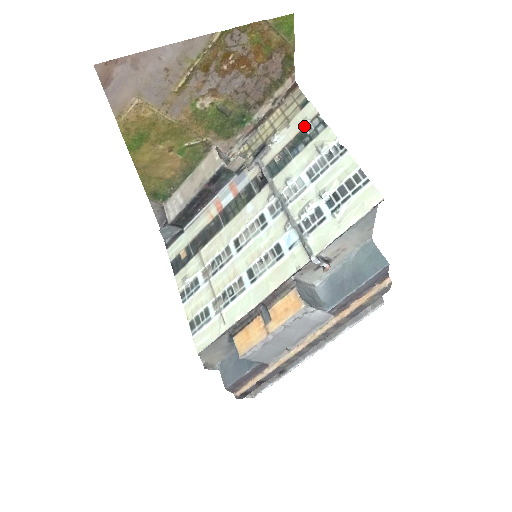
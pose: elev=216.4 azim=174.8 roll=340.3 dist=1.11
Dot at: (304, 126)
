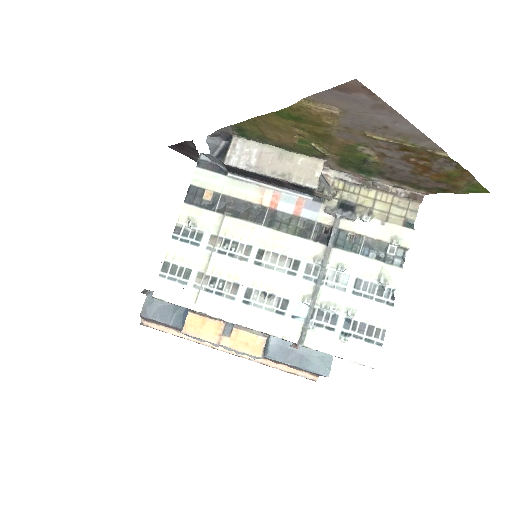
Dot at: (392, 244)
